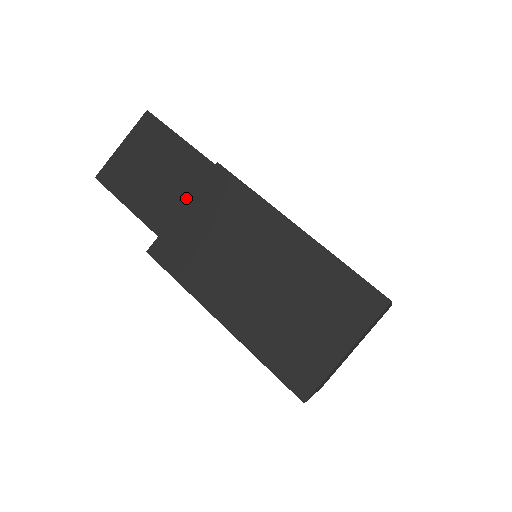
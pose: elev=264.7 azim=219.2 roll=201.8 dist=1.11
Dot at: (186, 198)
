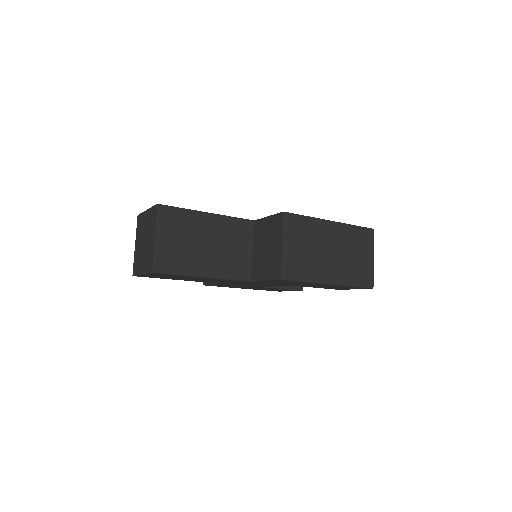
Dot at: (225, 246)
